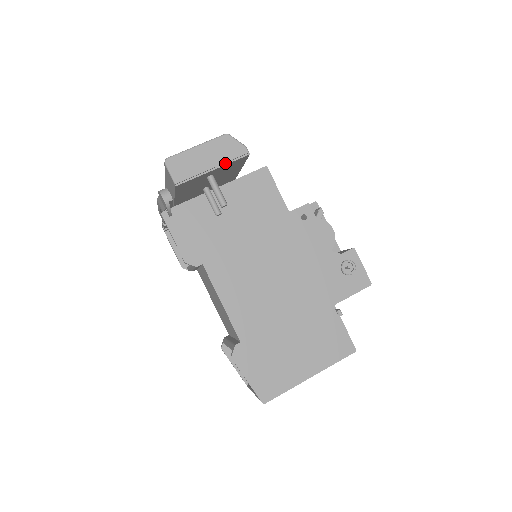
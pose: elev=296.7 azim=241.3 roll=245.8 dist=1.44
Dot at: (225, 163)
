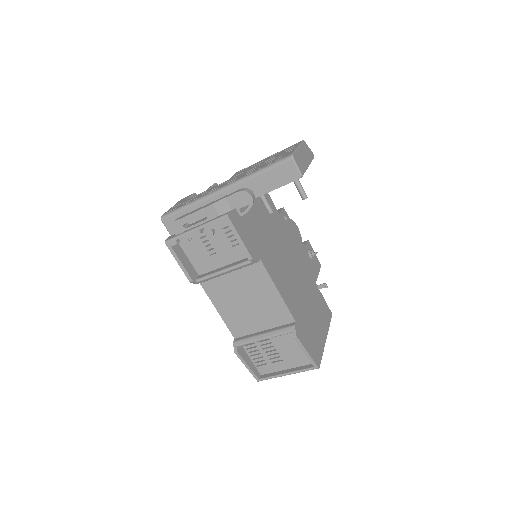
Dot at: (310, 163)
